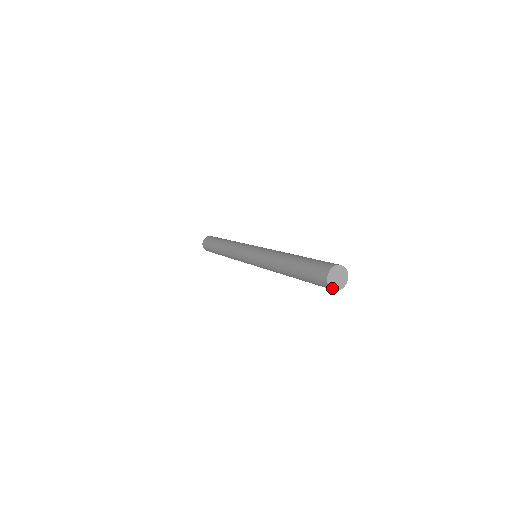
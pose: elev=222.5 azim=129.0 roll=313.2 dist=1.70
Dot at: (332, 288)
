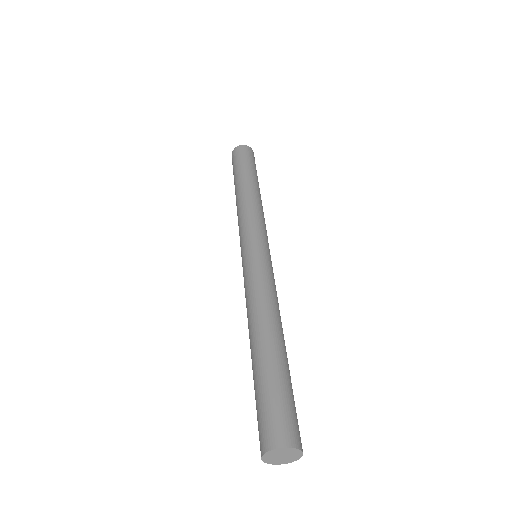
Dot at: (264, 460)
